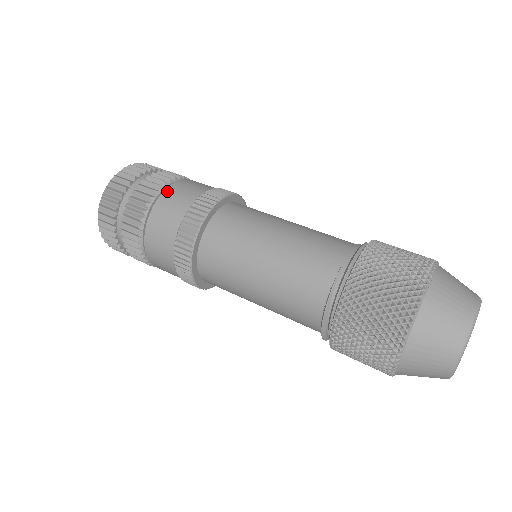
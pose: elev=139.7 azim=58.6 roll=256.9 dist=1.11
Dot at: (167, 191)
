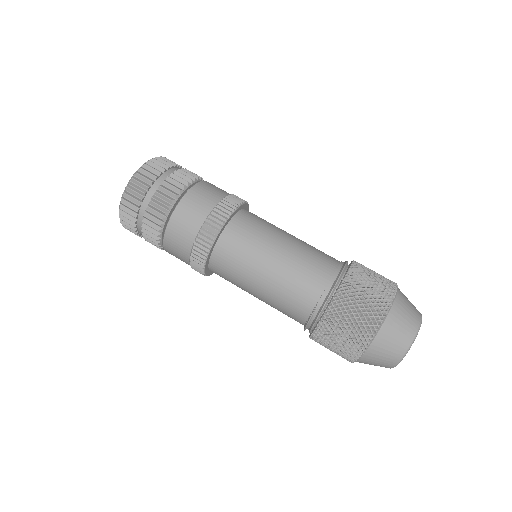
Dot at: (175, 214)
